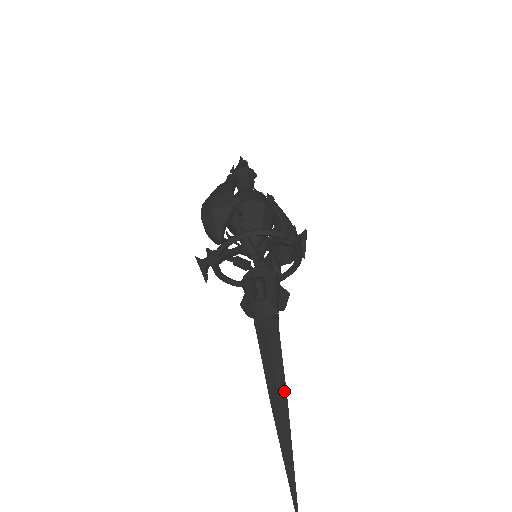
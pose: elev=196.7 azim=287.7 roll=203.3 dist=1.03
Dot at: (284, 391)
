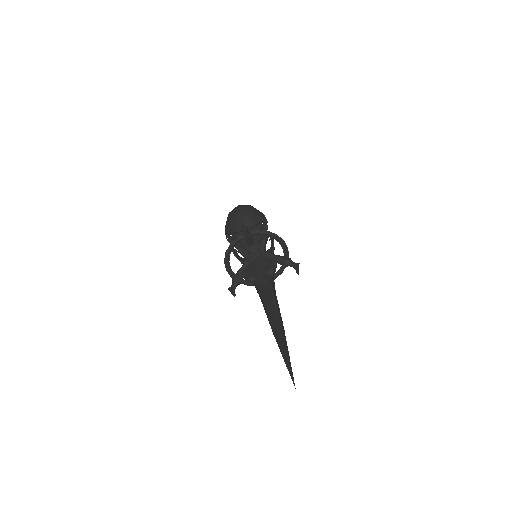
Dot at: (282, 322)
